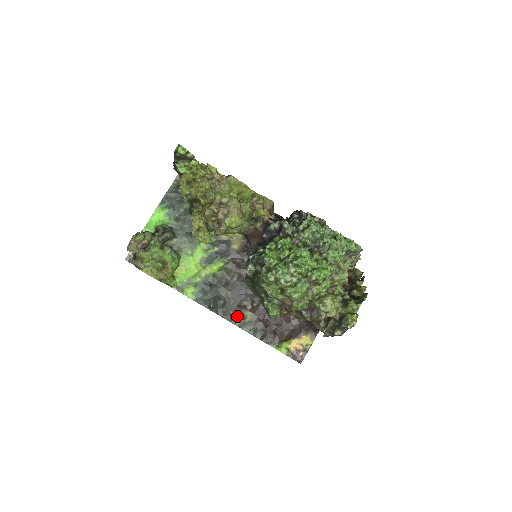
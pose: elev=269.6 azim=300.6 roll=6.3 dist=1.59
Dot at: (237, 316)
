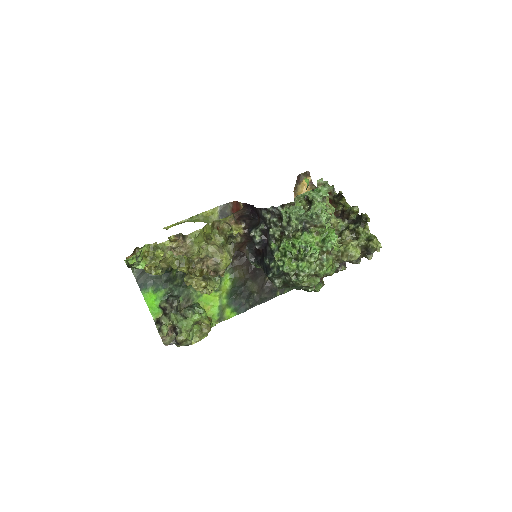
Dot at: (272, 291)
